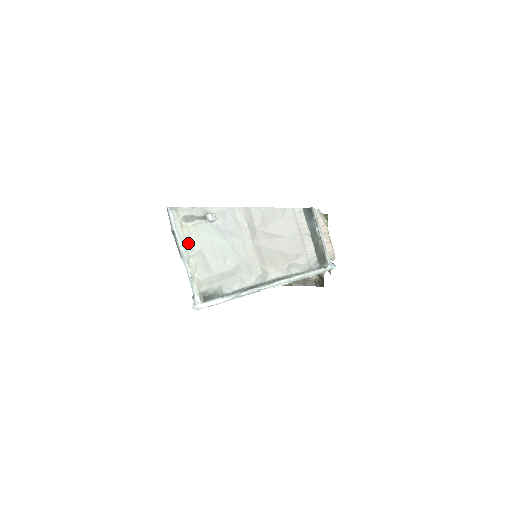
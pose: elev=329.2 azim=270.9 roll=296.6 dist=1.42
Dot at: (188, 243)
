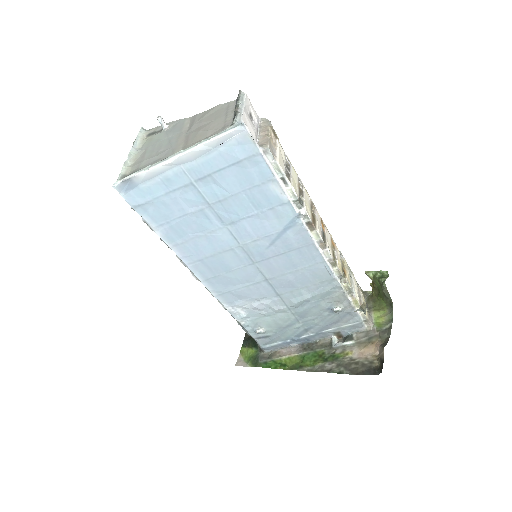
Dot at: (141, 148)
